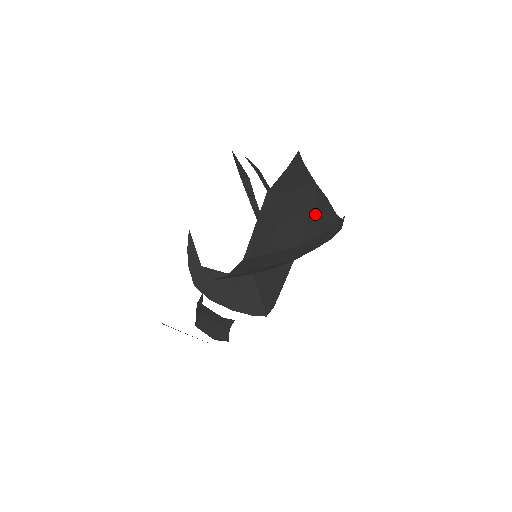
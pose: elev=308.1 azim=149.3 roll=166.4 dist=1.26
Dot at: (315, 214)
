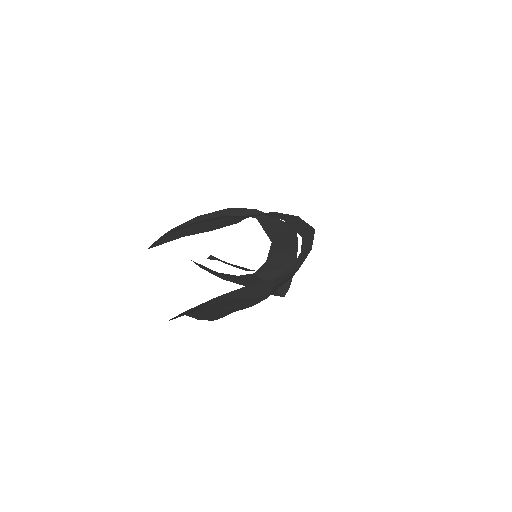
Dot at: (243, 298)
